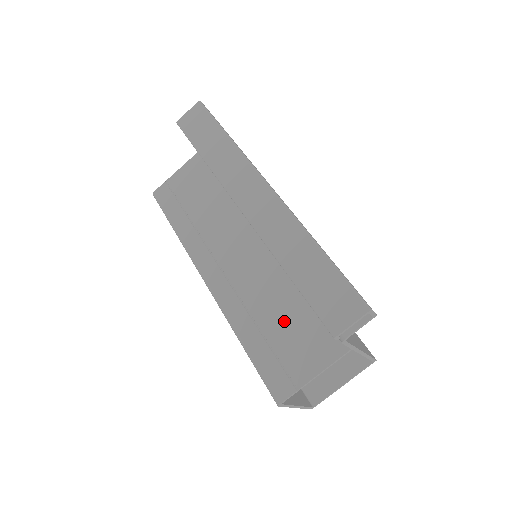
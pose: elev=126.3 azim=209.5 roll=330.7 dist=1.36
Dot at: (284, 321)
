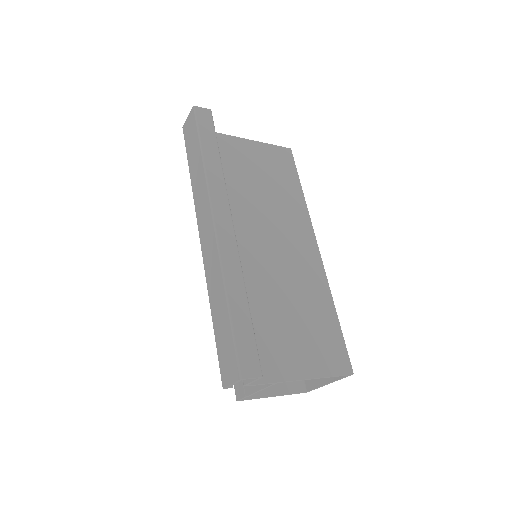
Dot at: occluded
